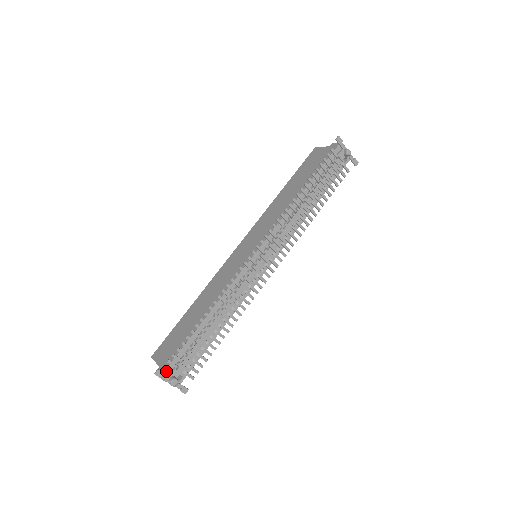
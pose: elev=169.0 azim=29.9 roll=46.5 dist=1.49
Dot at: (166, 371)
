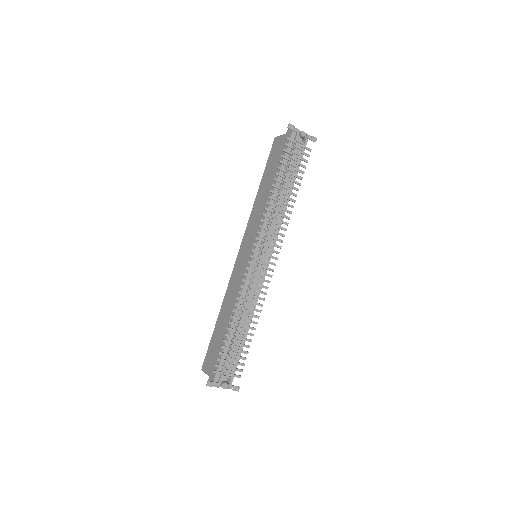
Dot at: (215, 379)
